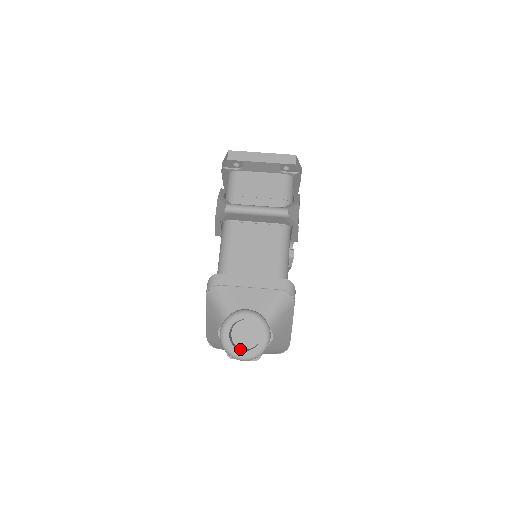
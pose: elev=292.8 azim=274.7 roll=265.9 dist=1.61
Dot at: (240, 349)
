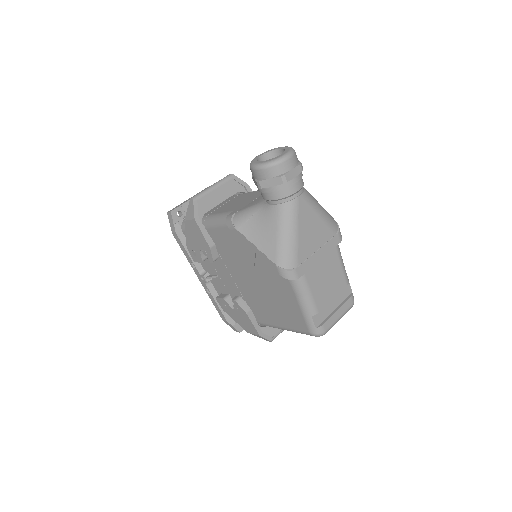
Dot at: occluded
